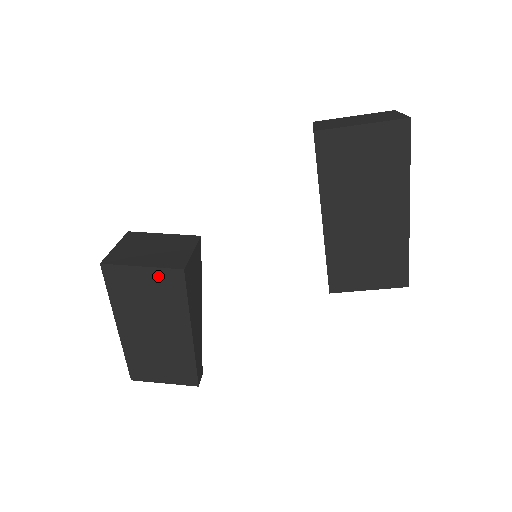
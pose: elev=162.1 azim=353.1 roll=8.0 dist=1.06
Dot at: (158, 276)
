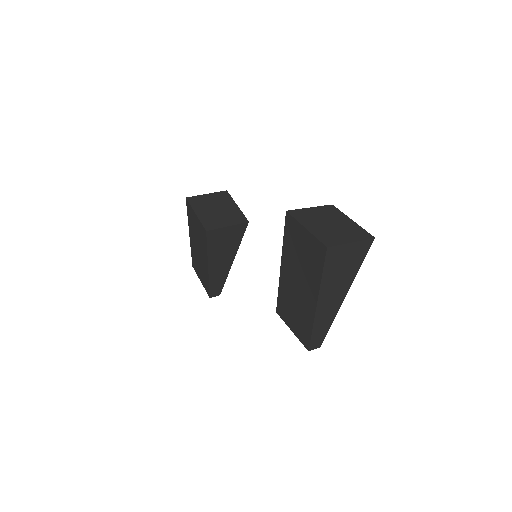
Dot at: (200, 225)
